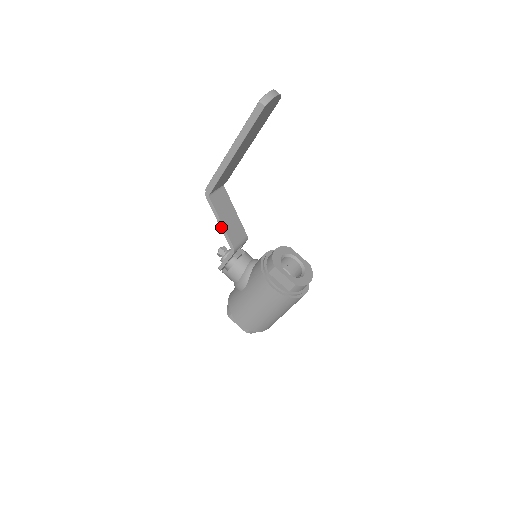
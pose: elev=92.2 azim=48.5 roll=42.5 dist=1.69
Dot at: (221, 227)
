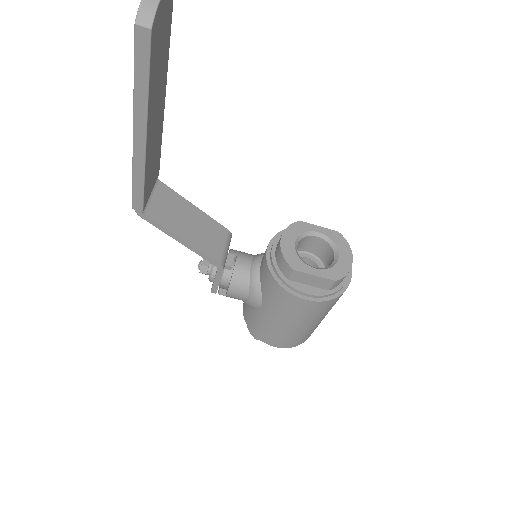
Dot at: (186, 246)
